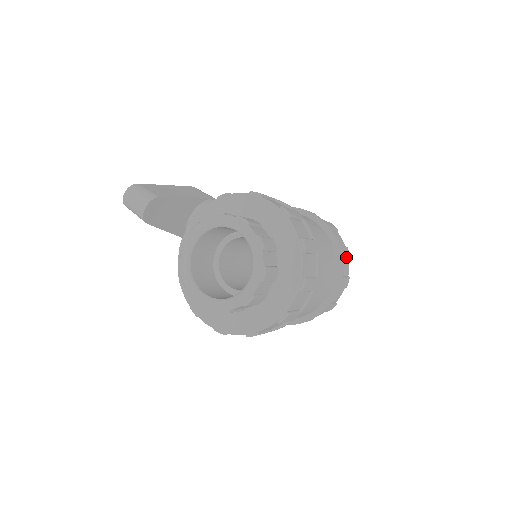
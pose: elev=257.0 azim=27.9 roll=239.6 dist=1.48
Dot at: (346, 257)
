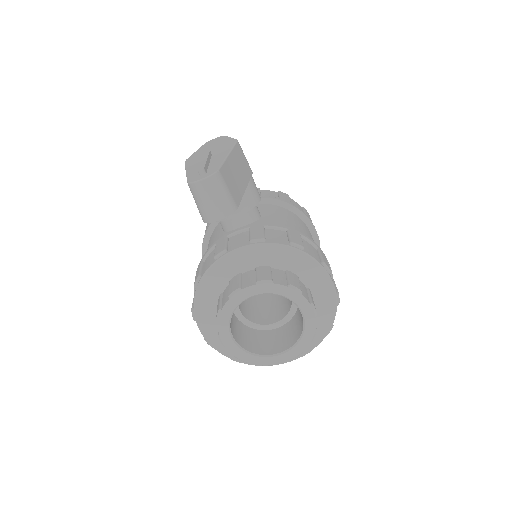
Dot at: occluded
